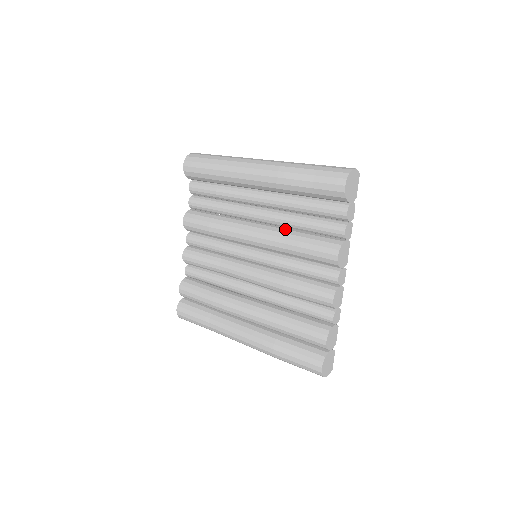
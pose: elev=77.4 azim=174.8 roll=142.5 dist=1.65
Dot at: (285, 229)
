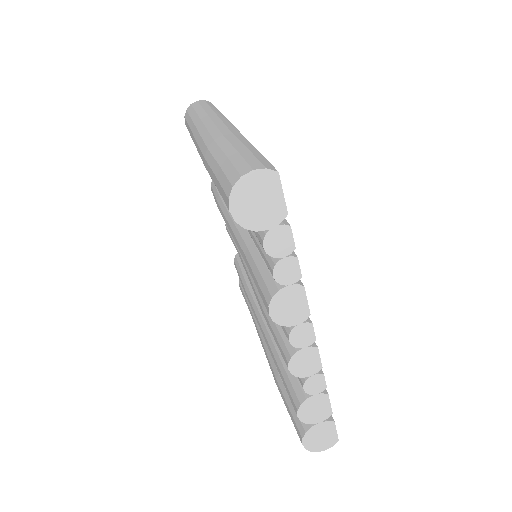
Dot at: (250, 237)
